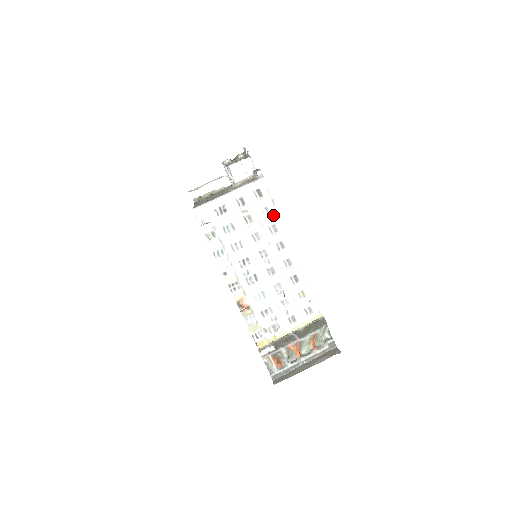
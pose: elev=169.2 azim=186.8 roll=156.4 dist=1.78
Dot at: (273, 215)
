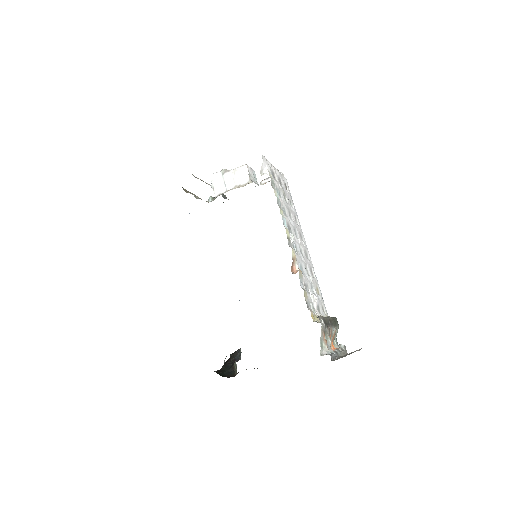
Dot at: (294, 209)
